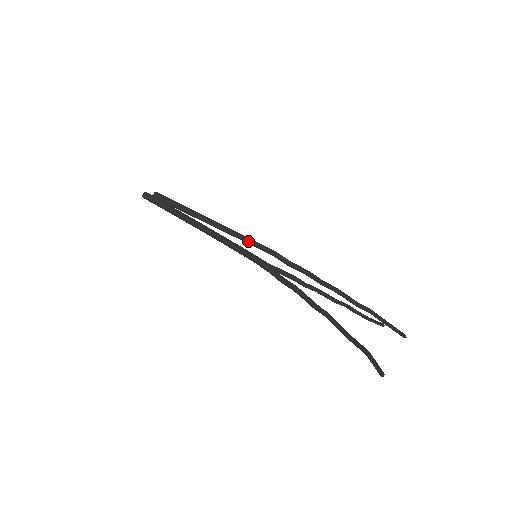
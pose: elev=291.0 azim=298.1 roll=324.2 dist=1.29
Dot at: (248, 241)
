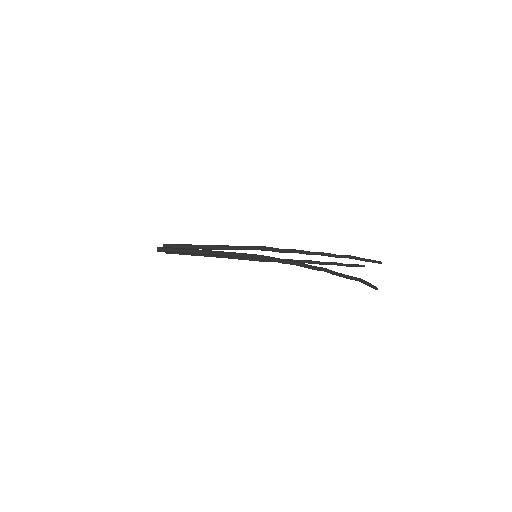
Dot at: (245, 248)
